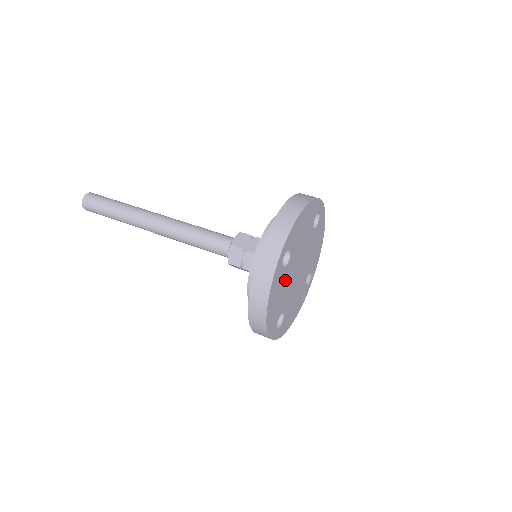
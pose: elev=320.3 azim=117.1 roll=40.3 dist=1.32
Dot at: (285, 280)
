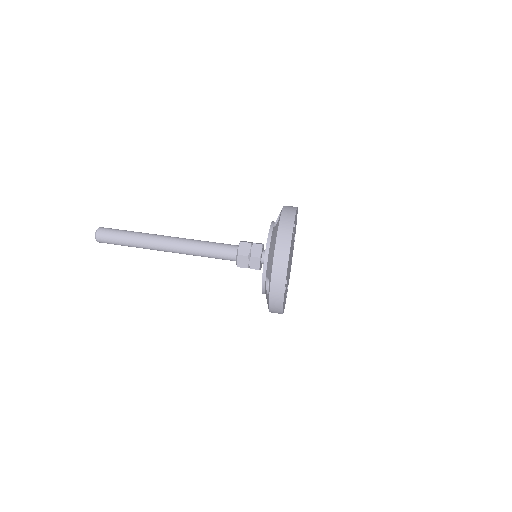
Dot at: (291, 247)
